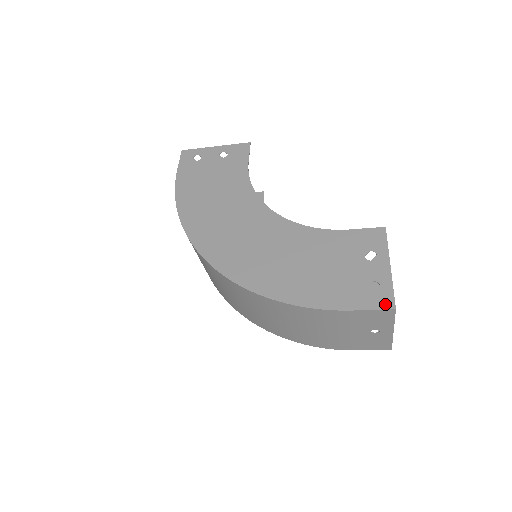
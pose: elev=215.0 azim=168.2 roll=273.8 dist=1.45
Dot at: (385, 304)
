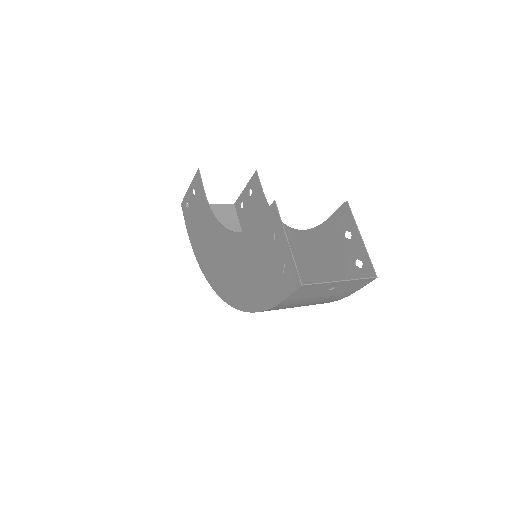
Dot at: (295, 284)
